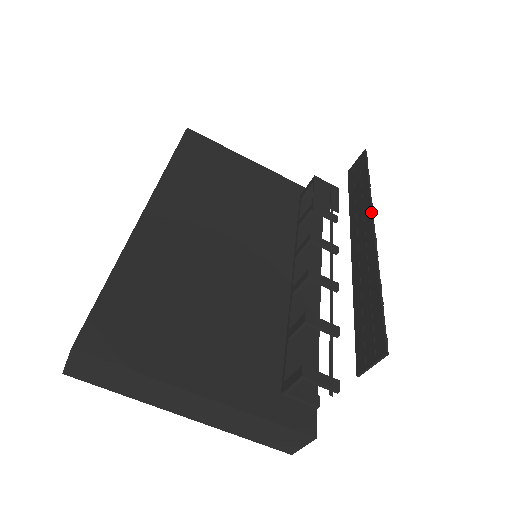
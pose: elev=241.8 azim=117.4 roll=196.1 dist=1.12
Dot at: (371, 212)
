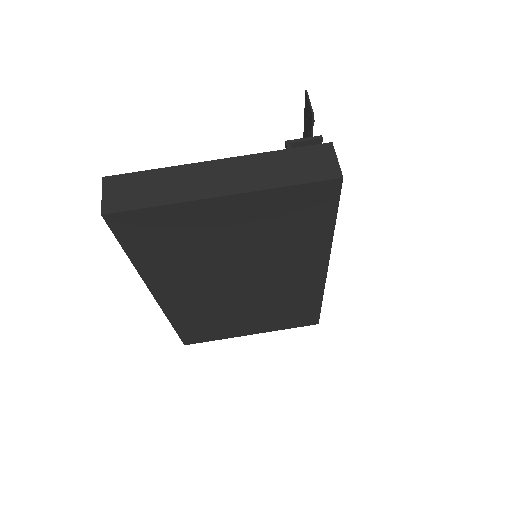
Dot at: occluded
